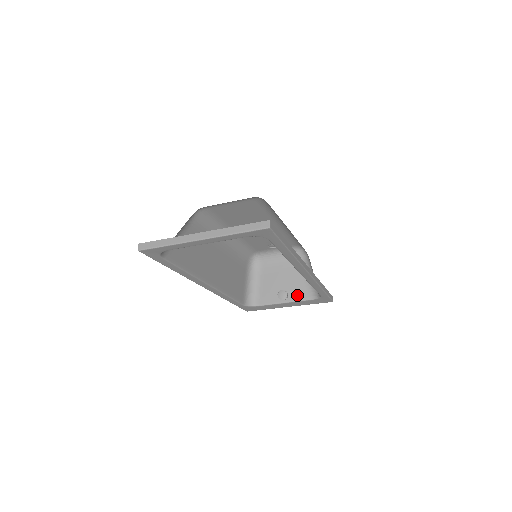
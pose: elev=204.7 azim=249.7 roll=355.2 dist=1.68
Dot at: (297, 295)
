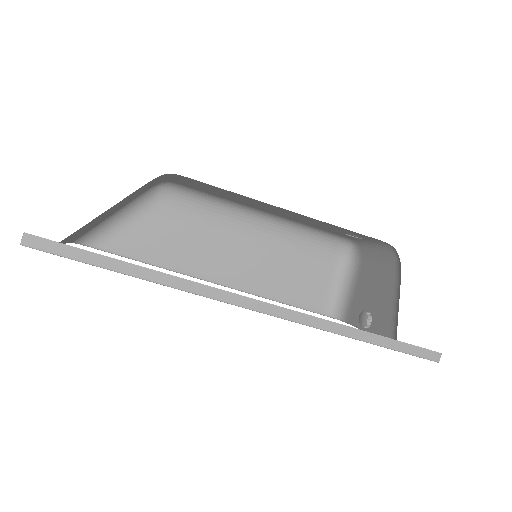
Dot at: (381, 327)
